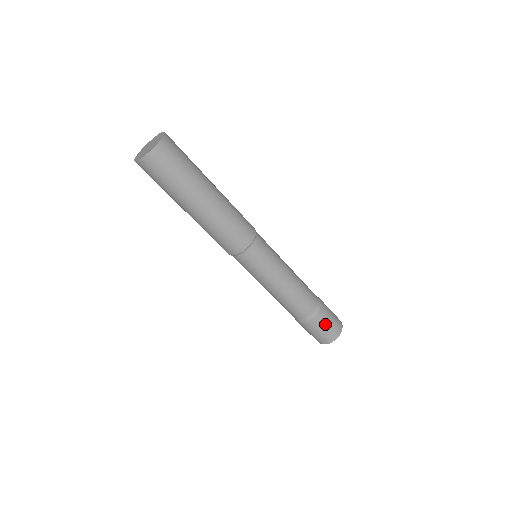
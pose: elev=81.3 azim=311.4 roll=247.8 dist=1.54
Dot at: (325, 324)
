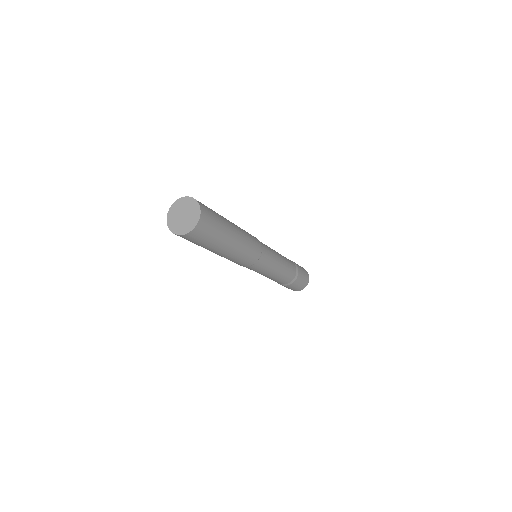
Dot at: (301, 269)
